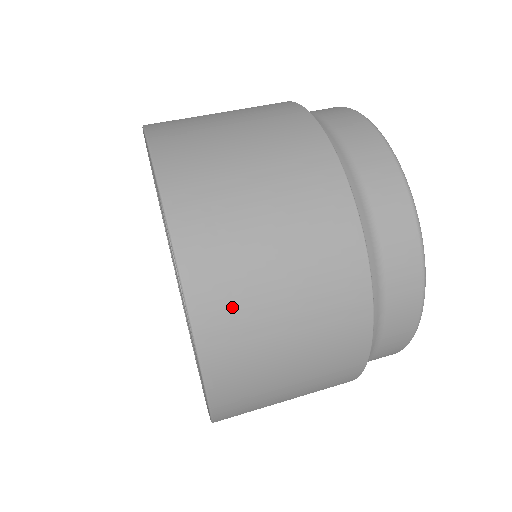
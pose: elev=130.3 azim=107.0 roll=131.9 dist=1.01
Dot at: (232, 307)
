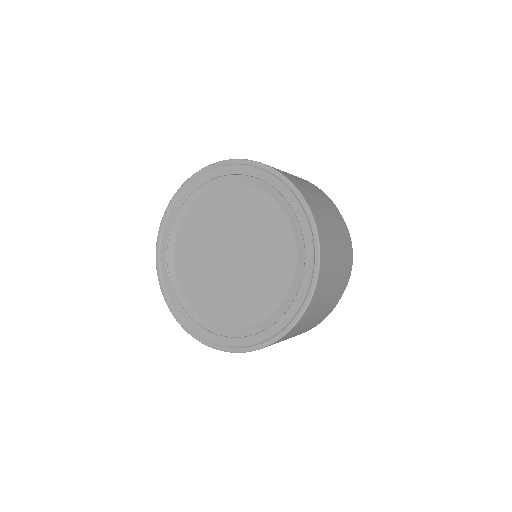
Dot at: occluded
